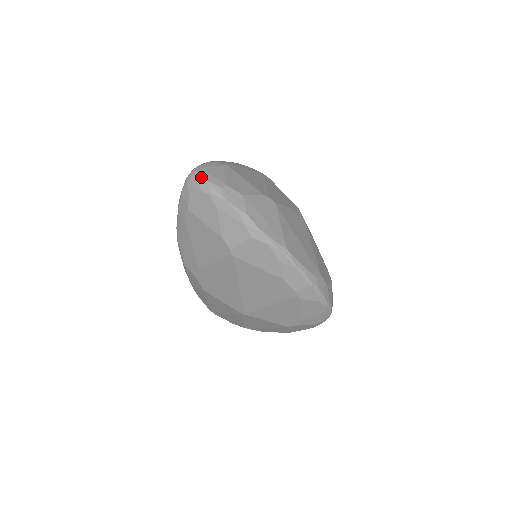
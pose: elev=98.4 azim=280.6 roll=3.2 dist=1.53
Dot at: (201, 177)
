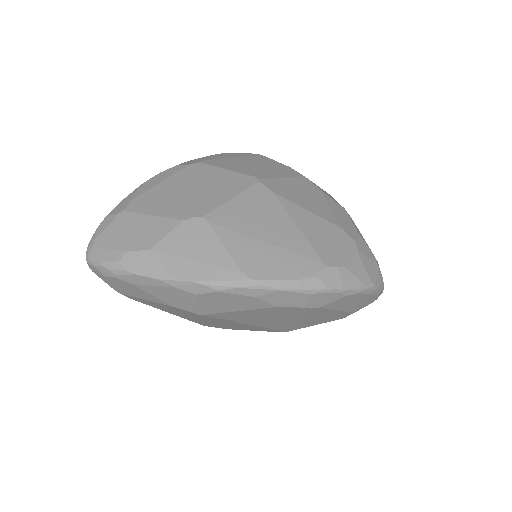
Dot at: (94, 261)
